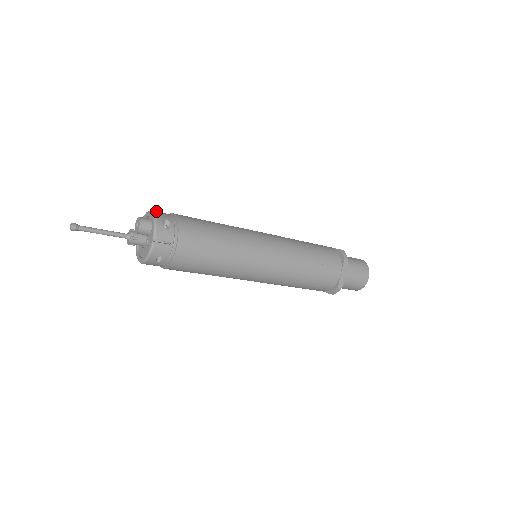
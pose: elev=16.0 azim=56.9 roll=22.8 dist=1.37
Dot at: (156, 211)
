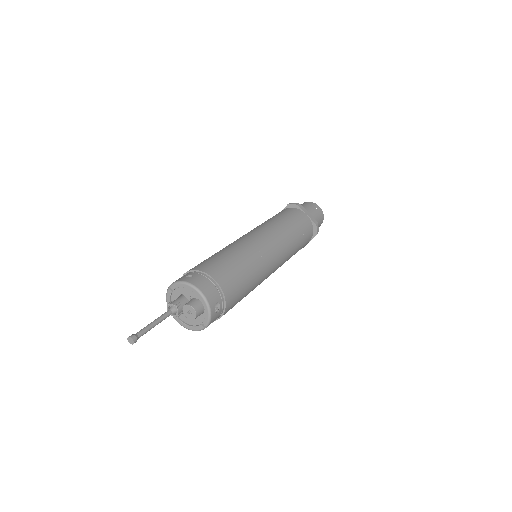
Dot at: (204, 289)
